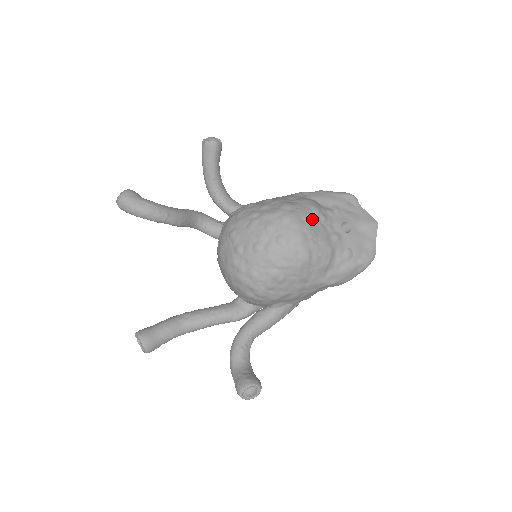
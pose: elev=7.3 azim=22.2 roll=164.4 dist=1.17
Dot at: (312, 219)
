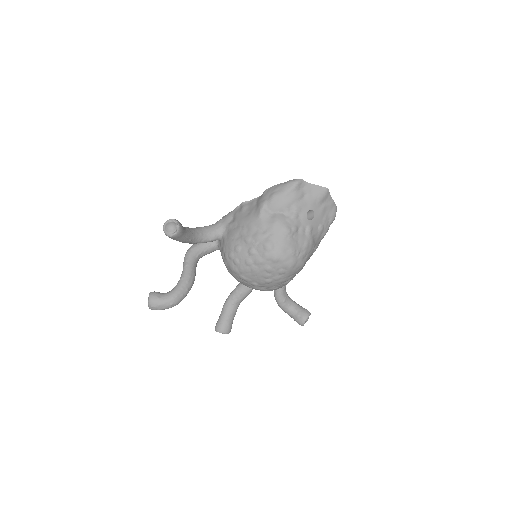
Dot at: (290, 241)
